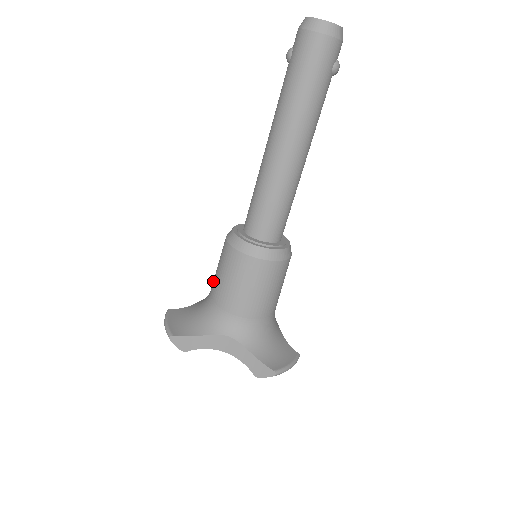
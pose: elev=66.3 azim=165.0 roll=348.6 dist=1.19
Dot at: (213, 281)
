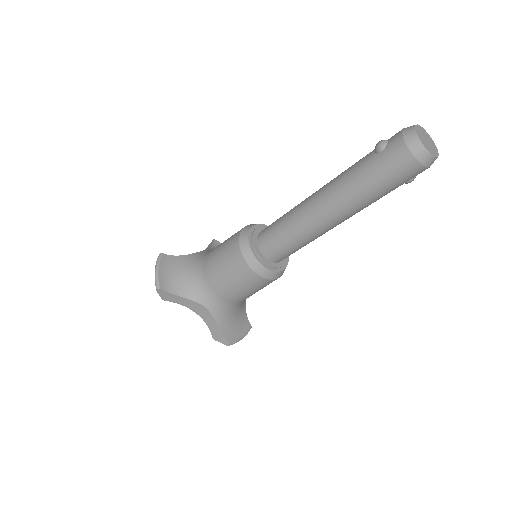
Dot at: (211, 257)
